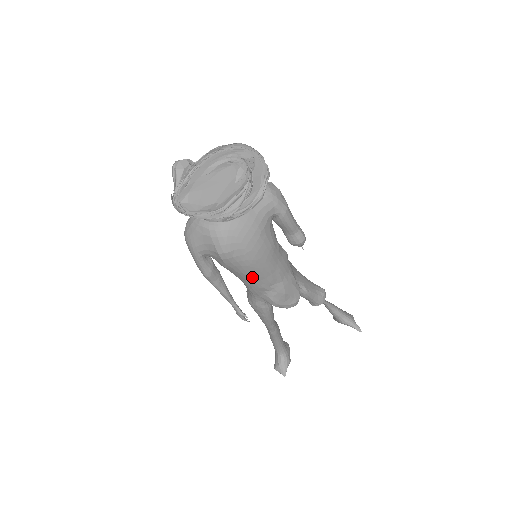
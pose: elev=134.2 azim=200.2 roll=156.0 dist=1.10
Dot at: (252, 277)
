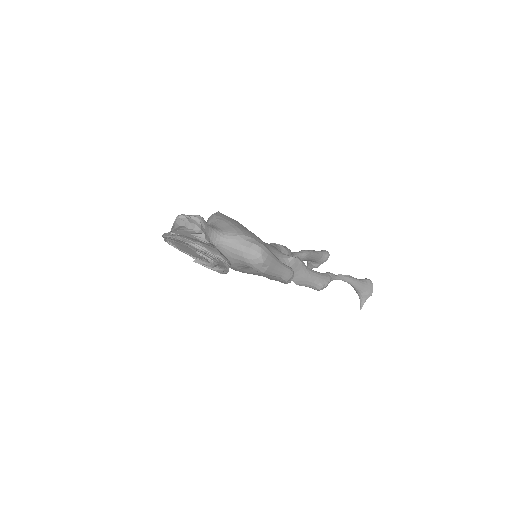
Dot at: occluded
